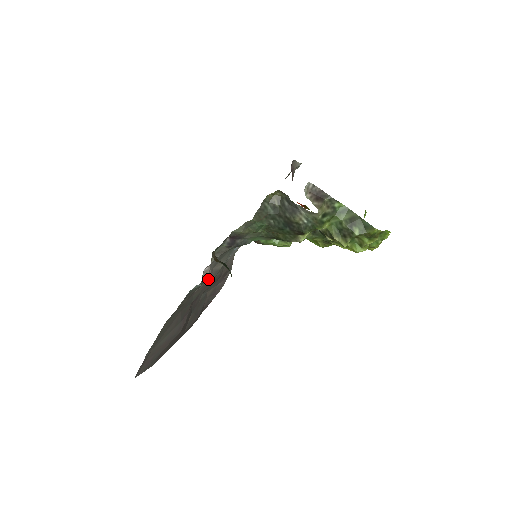
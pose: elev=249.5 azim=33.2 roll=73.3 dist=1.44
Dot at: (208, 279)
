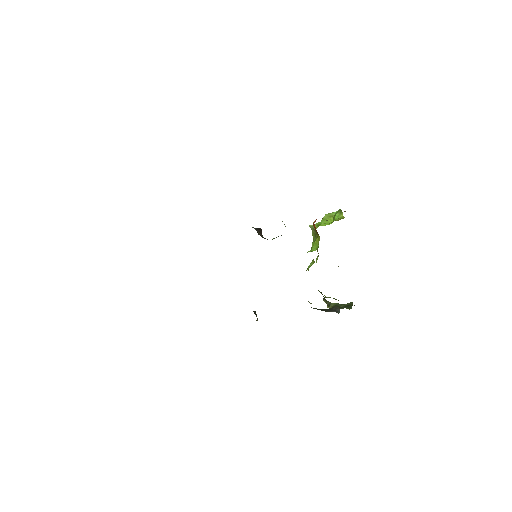
Dot at: occluded
